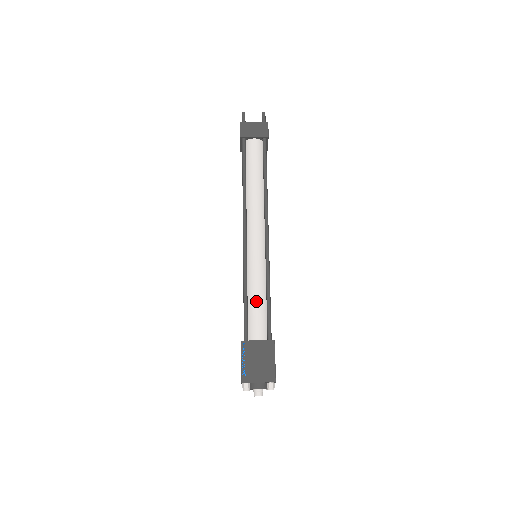
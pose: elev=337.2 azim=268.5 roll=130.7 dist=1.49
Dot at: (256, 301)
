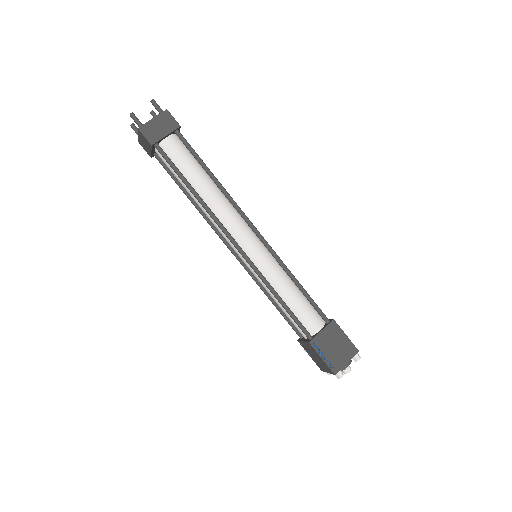
Dot at: (293, 298)
